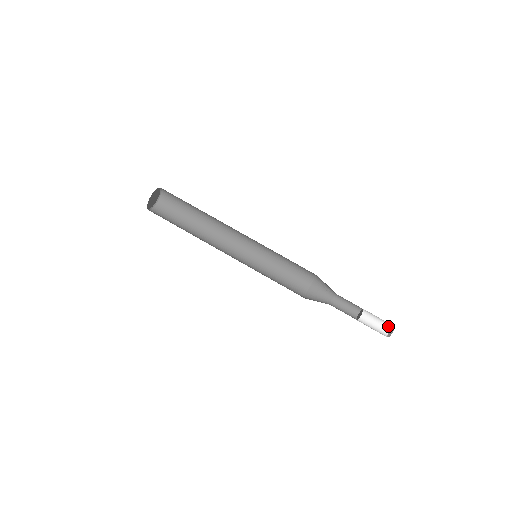
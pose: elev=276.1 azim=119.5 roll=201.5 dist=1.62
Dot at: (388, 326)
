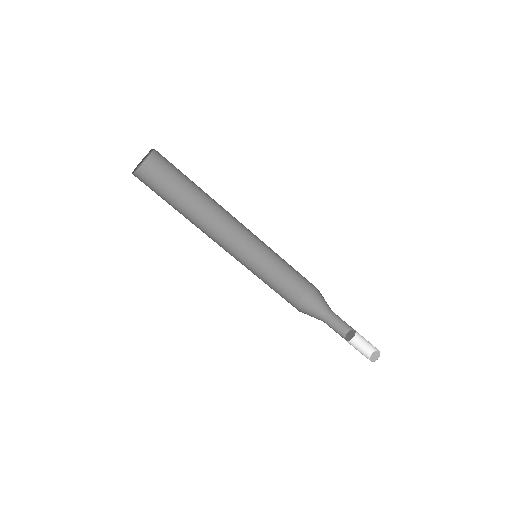
Dot at: (371, 350)
